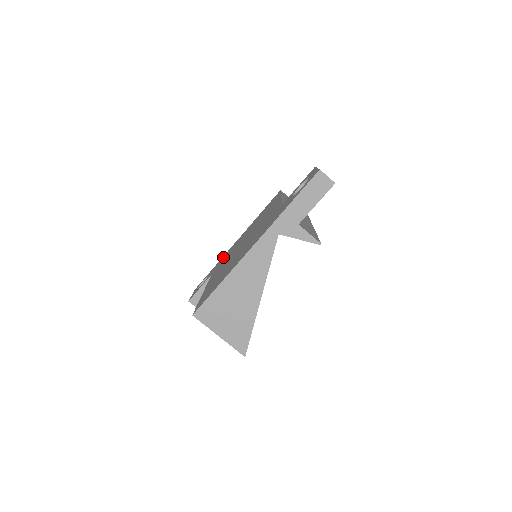
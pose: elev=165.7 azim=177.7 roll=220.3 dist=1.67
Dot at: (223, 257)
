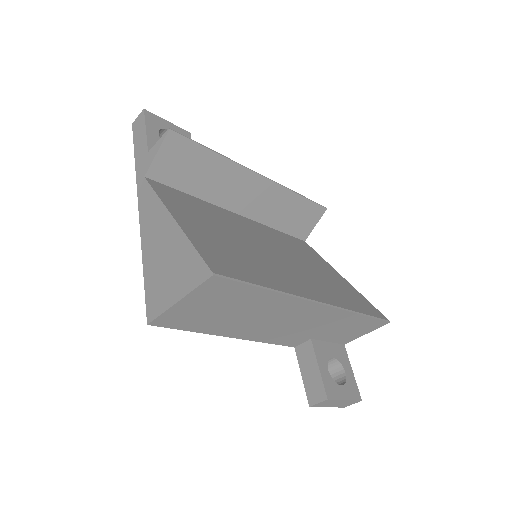
Dot at: occluded
